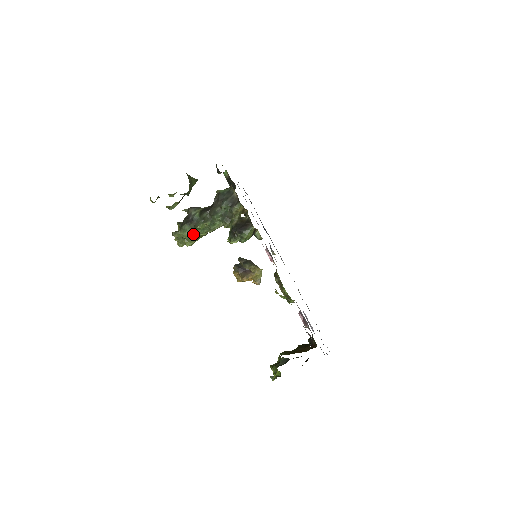
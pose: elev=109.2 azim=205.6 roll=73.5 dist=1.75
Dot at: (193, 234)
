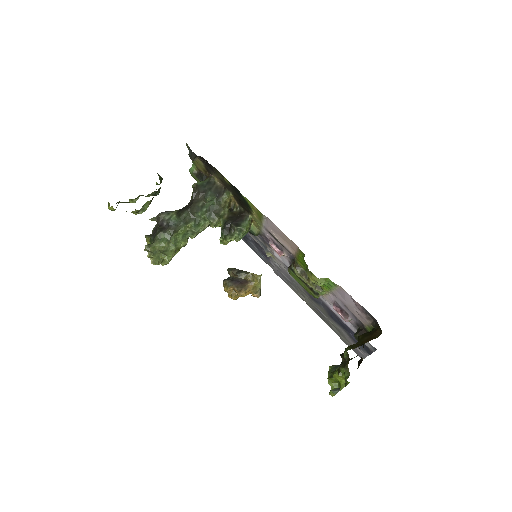
Dot at: (173, 243)
